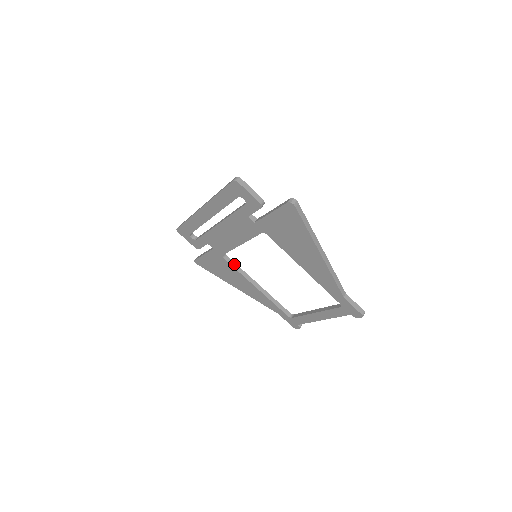
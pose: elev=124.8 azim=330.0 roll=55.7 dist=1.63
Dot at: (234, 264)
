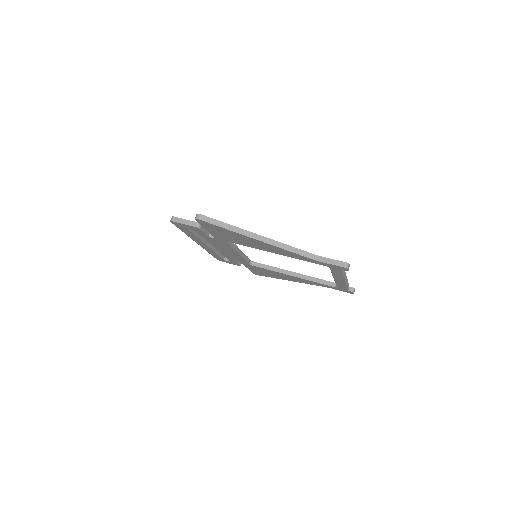
Dot at: (264, 266)
